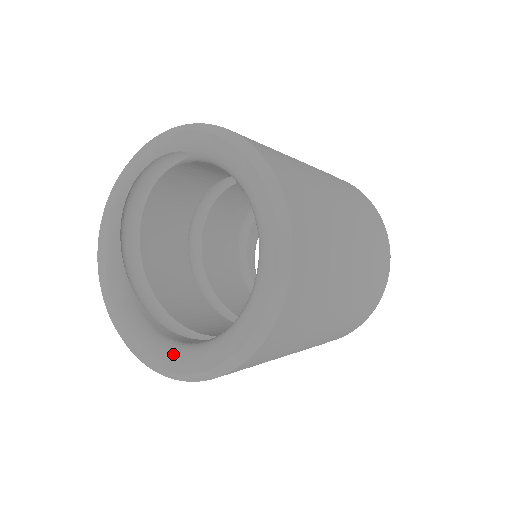
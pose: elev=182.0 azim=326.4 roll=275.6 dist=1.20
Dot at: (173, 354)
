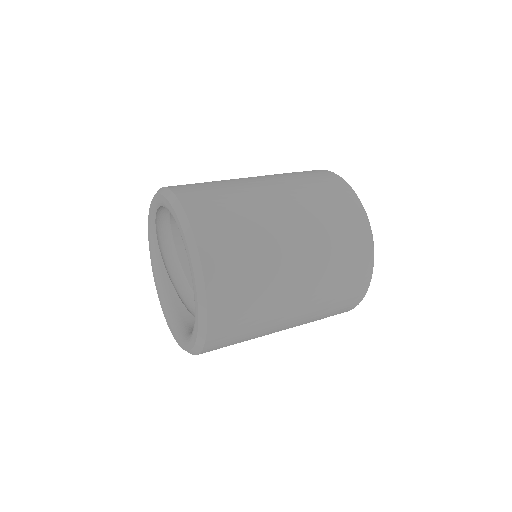
Dot at: (176, 331)
